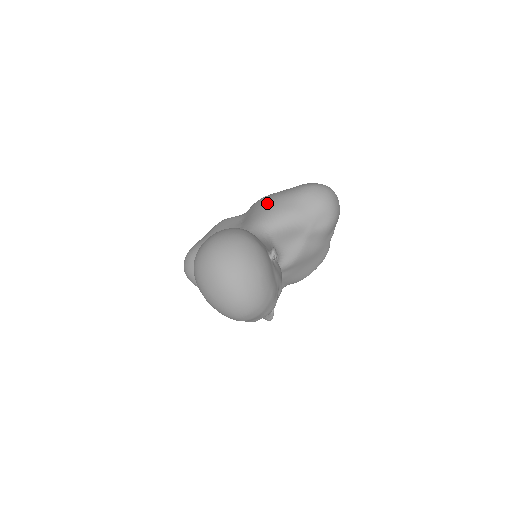
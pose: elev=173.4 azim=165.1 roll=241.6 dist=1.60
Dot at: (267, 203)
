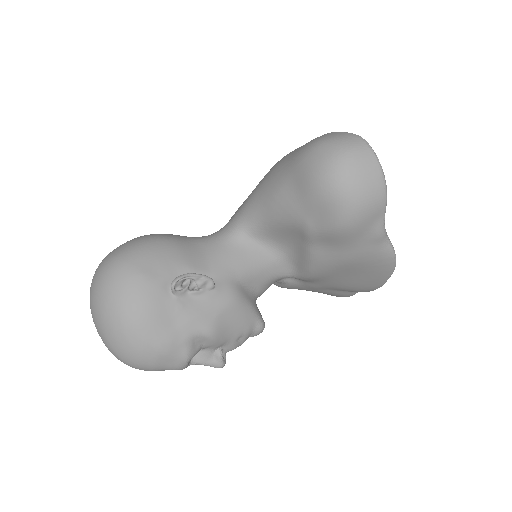
Dot at: occluded
